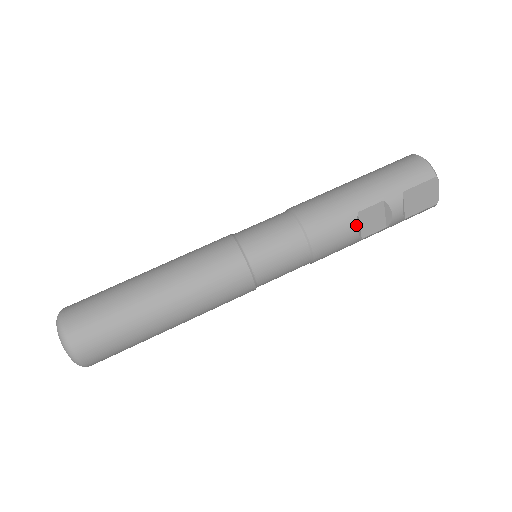
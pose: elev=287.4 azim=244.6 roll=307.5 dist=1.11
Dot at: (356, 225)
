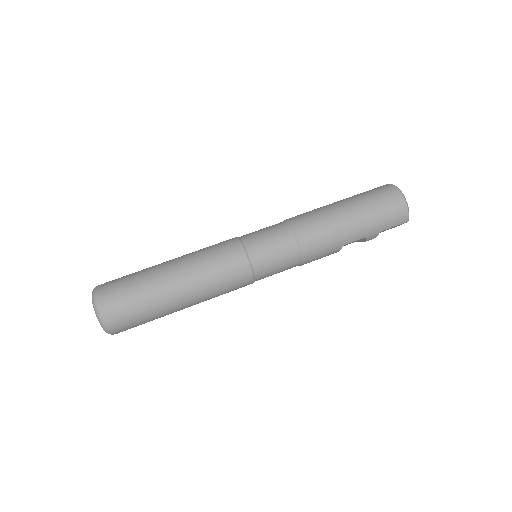
Dot at: (338, 251)
